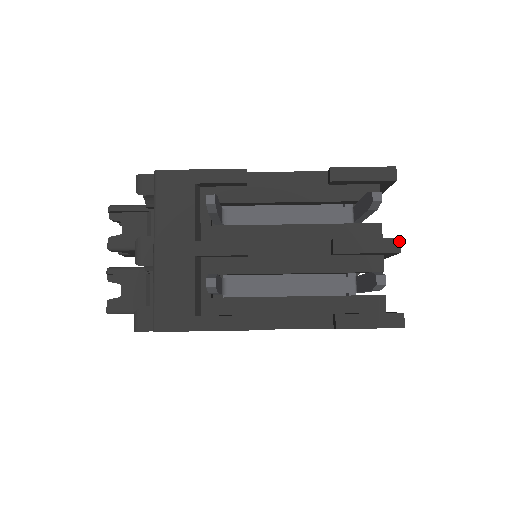
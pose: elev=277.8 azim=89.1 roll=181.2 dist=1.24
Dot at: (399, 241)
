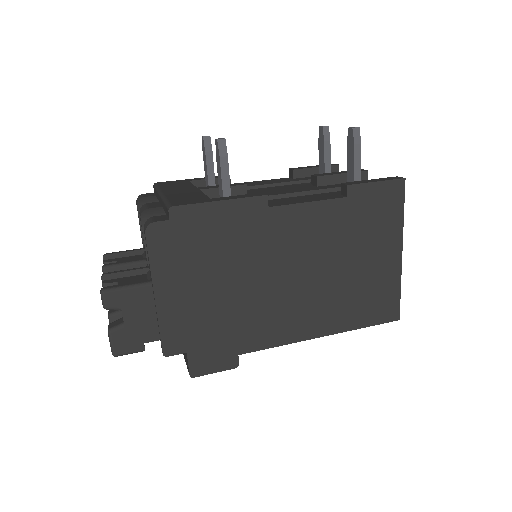
Dot at: (362, 169)
